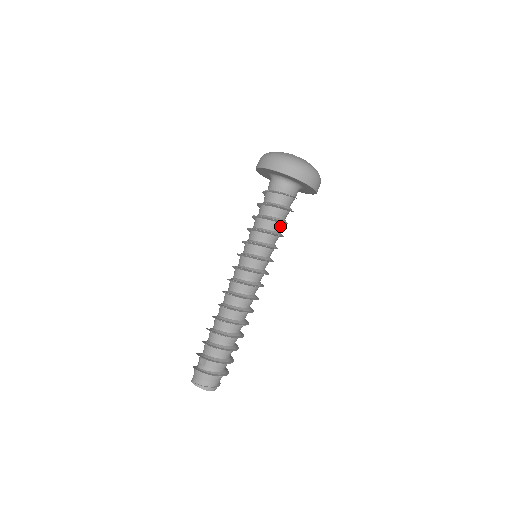
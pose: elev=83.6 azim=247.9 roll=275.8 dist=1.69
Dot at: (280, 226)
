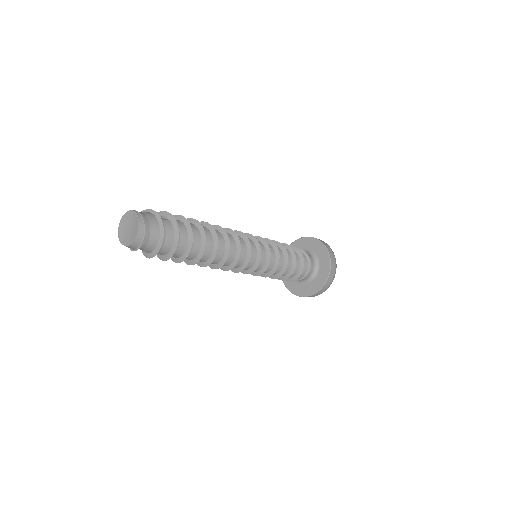
Dot at: (288, 268)
